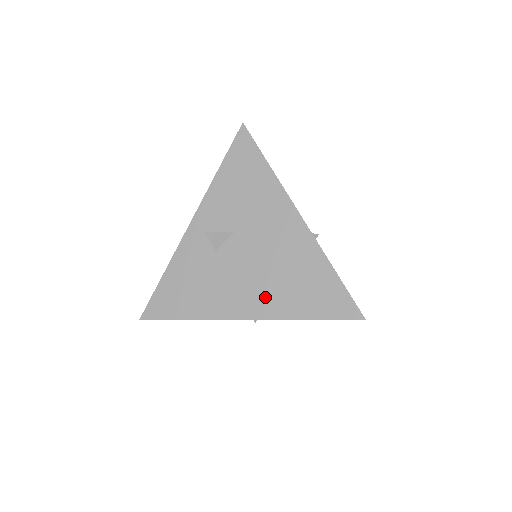
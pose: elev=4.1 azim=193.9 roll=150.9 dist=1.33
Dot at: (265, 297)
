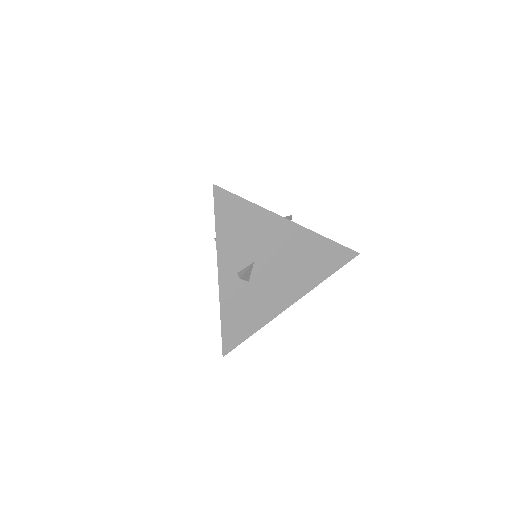
Dot at: (297, 284)
